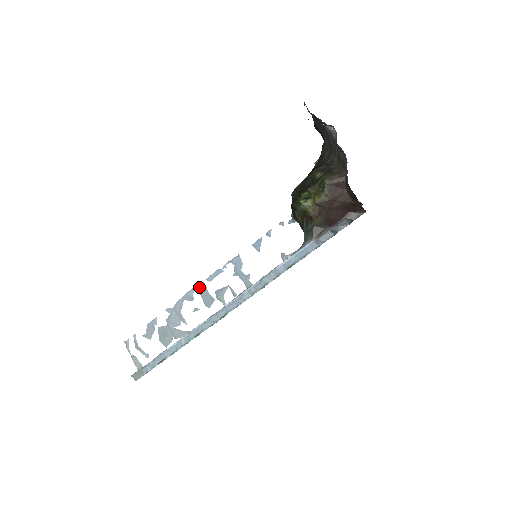
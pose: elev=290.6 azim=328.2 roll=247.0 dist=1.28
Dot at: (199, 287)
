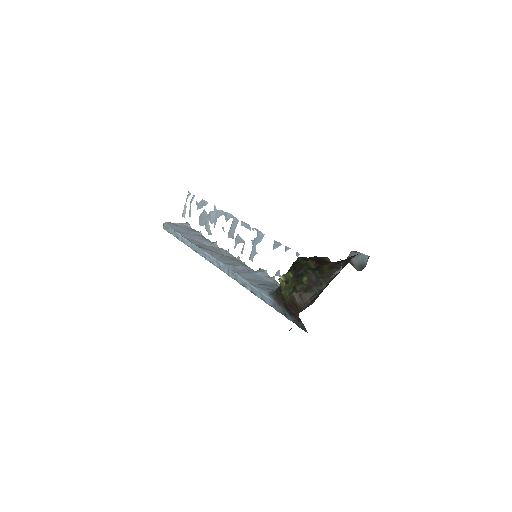
Dot at: (235, 219)
